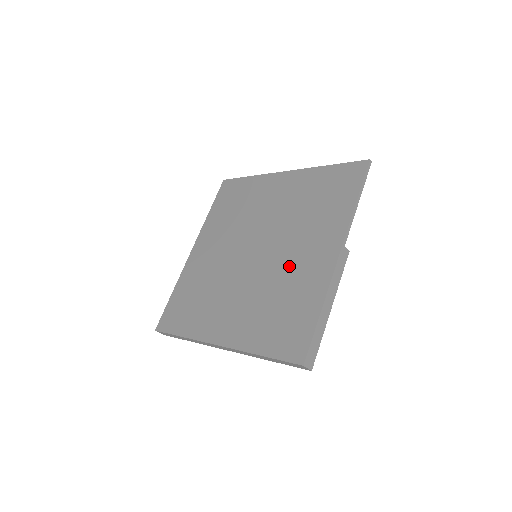
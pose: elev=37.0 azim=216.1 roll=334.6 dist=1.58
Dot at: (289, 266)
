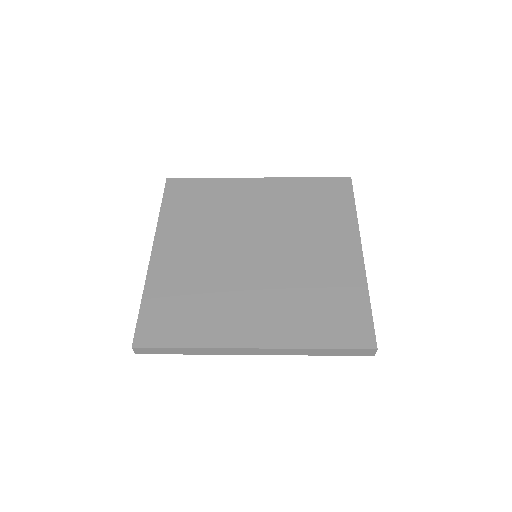
Dot at: (311, 263)
